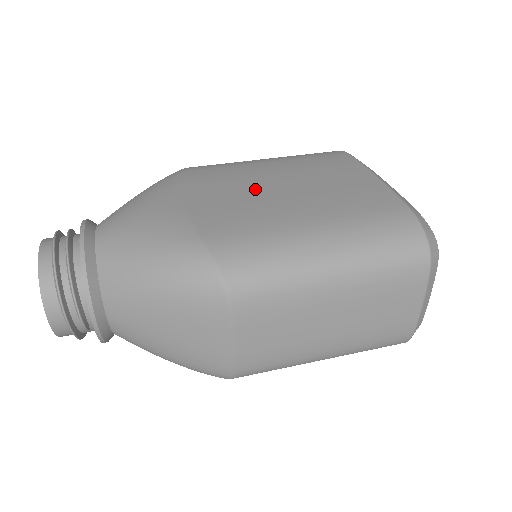
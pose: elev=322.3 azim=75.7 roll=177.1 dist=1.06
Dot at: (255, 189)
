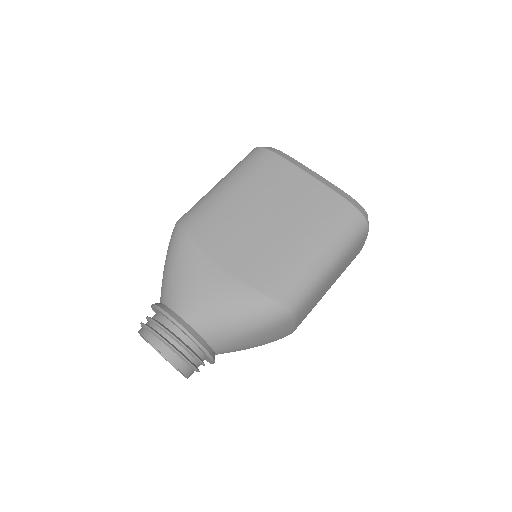
Dot at: (254, 231)
